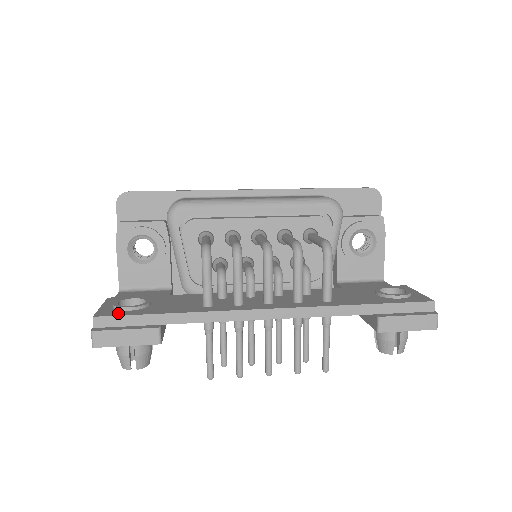
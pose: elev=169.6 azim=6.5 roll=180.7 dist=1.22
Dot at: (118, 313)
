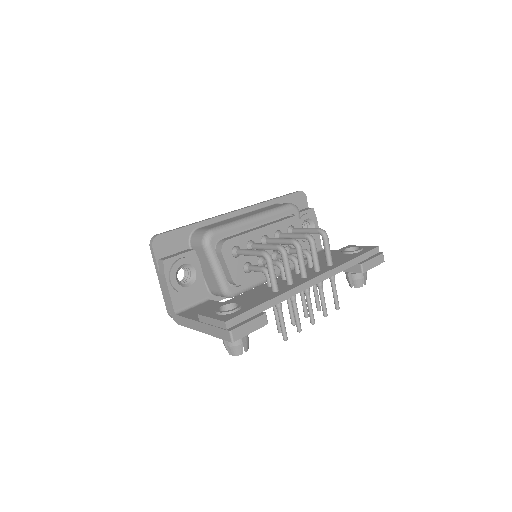
Dot at: (235, 314)
